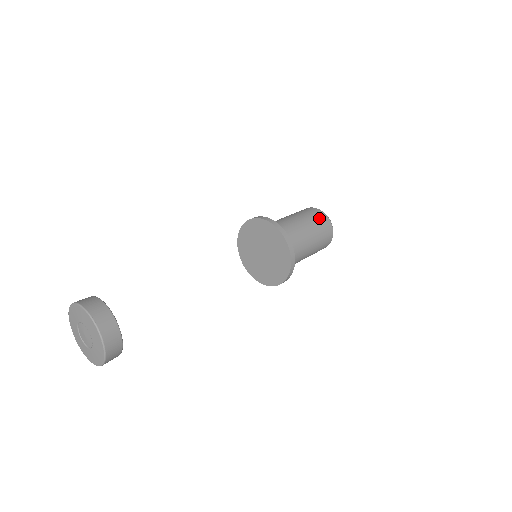
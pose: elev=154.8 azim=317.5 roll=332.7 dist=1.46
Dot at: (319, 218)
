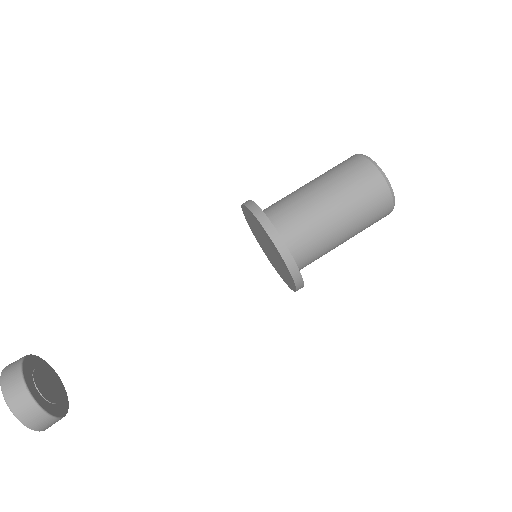
Dot at: (362, 180)
